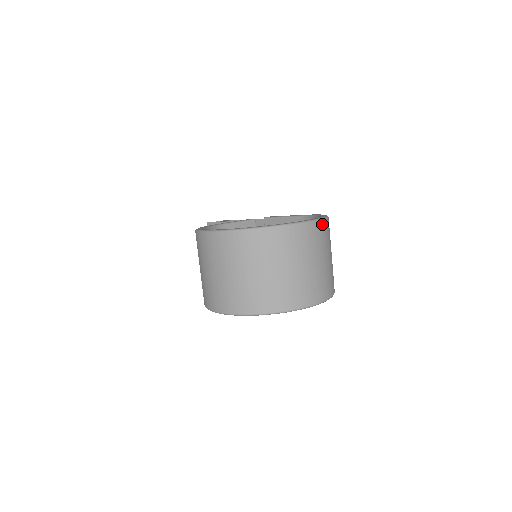
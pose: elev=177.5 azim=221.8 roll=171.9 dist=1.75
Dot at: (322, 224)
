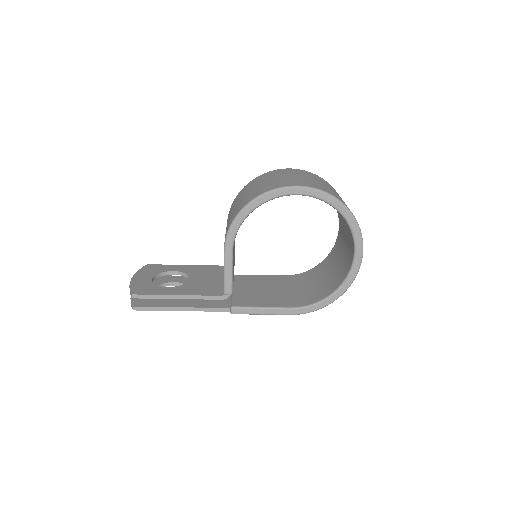
Dot at: occluded
